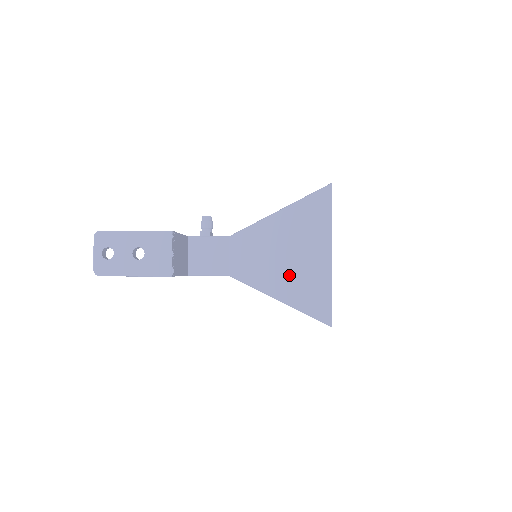
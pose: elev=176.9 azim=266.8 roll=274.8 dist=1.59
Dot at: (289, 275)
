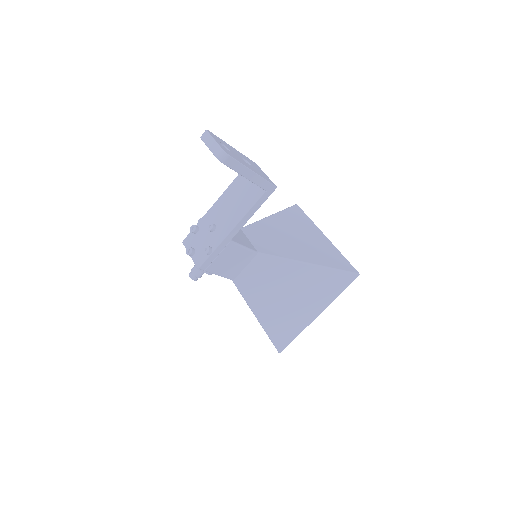
Dot at: (308, 248)
